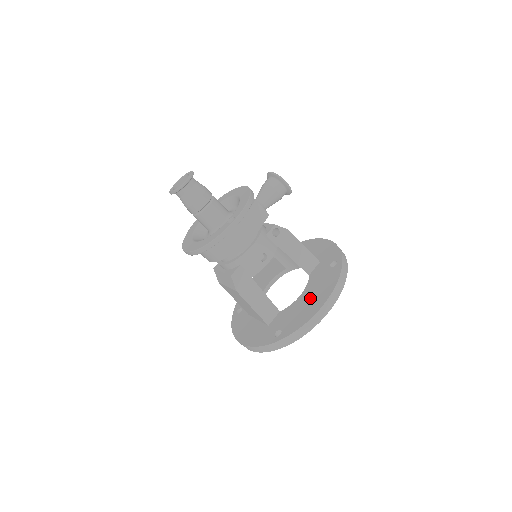
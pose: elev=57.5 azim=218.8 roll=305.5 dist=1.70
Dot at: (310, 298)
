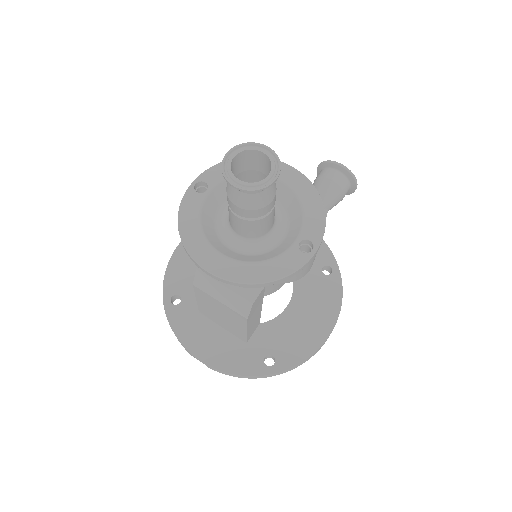
Dot at: (307, 316)
